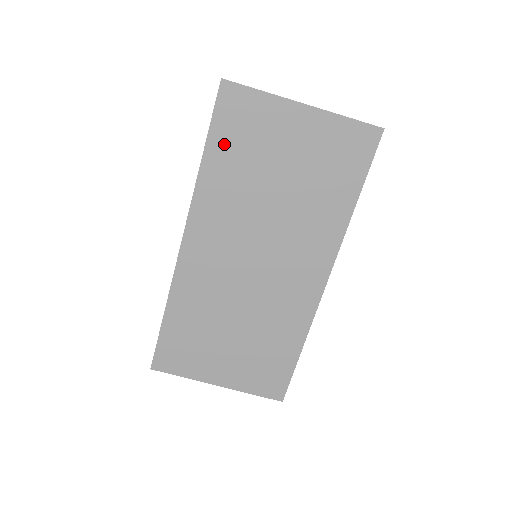
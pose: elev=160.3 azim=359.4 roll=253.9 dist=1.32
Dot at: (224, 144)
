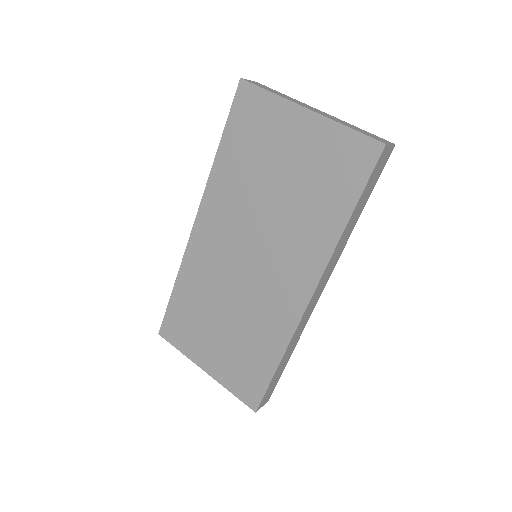
Dot at: (236, 140)
